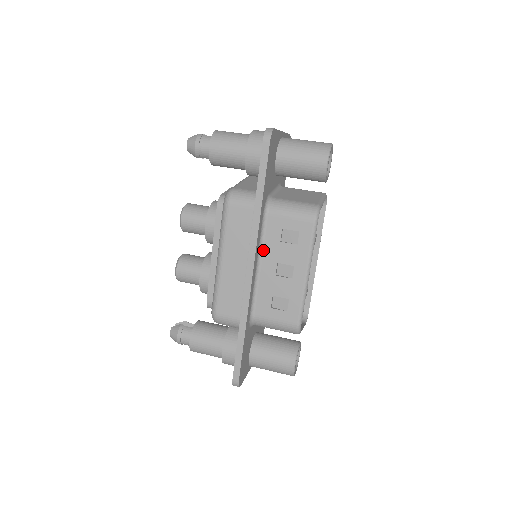
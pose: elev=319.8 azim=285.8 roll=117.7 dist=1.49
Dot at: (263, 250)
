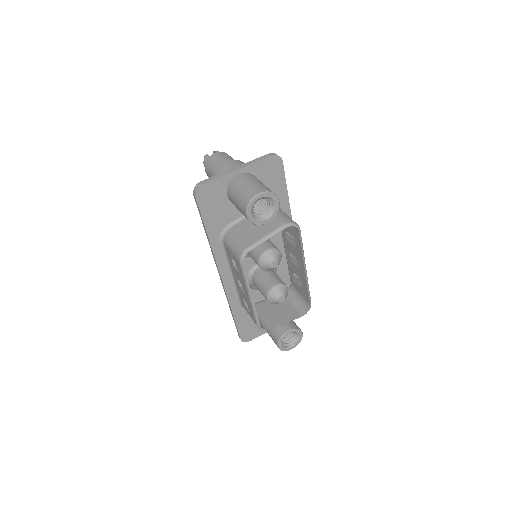
Dot at: (230, 265)
